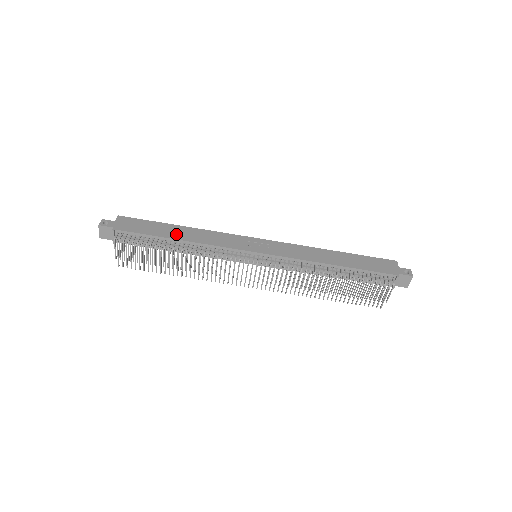
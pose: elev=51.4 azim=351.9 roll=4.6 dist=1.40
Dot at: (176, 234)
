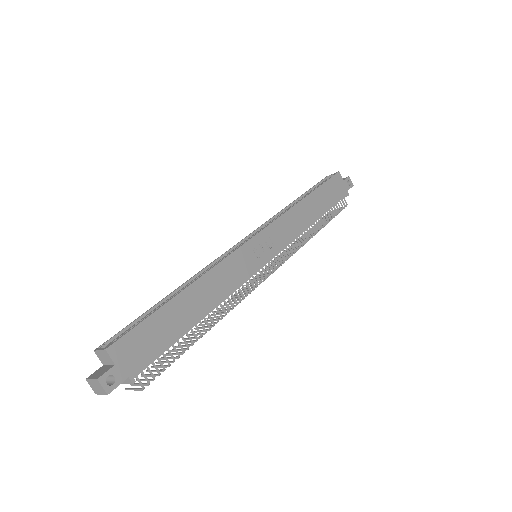
Dot at: (195, 310)
